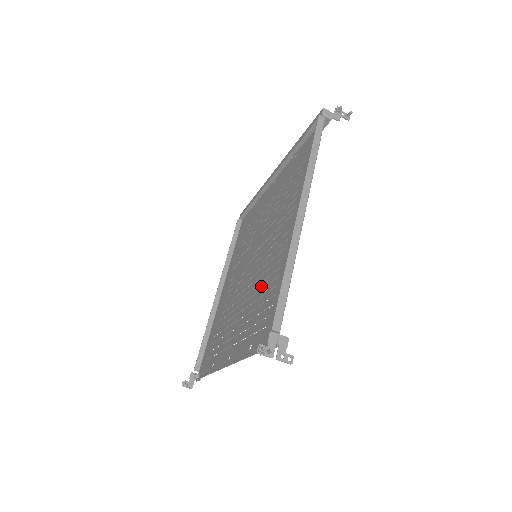
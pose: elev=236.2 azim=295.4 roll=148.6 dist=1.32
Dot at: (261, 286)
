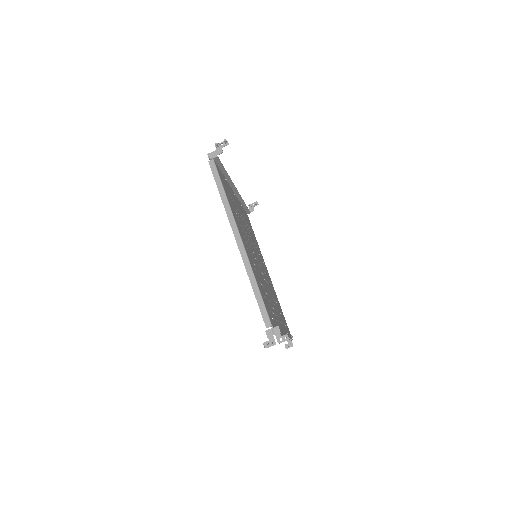
Dot at: (263, 285)
